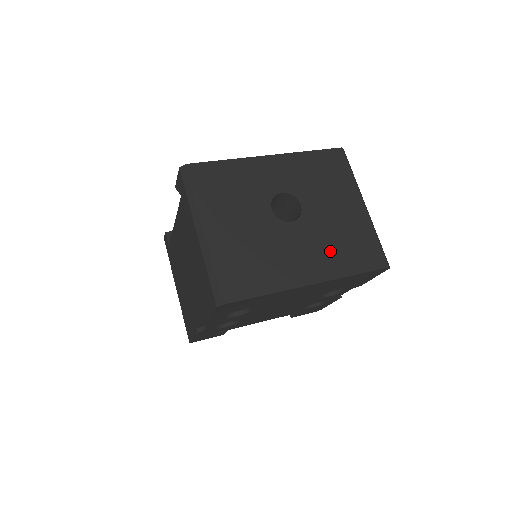
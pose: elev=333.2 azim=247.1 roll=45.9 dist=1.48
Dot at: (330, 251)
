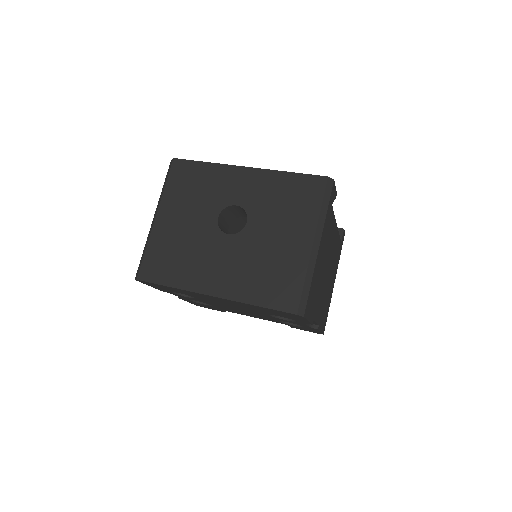
Dot at: (247, 274)
